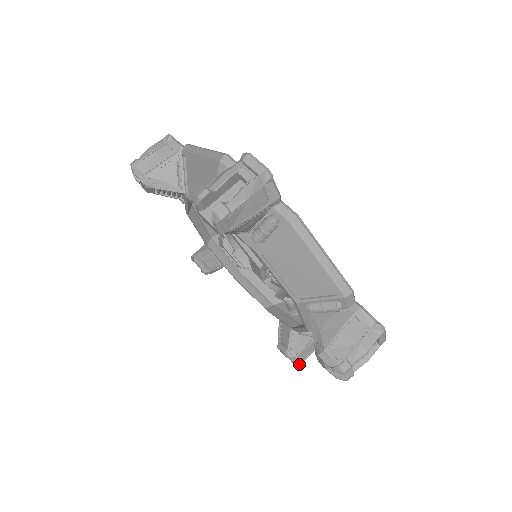
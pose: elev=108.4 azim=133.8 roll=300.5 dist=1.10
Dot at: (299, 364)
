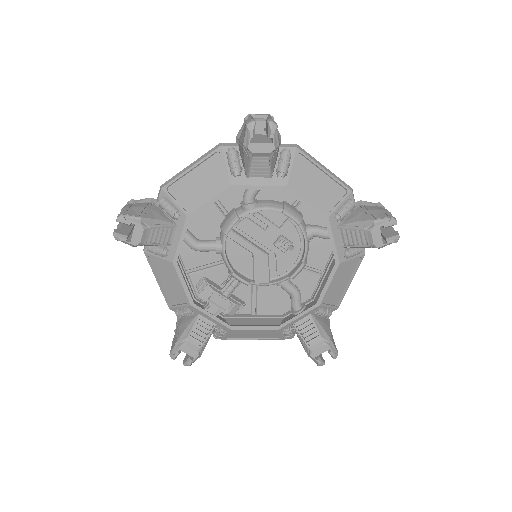
Dot at: (337, 353)
